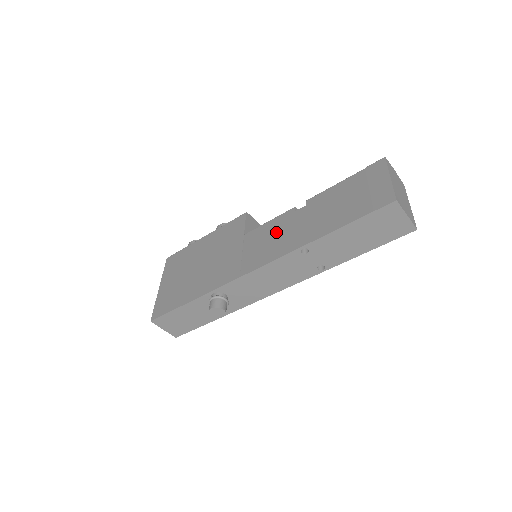
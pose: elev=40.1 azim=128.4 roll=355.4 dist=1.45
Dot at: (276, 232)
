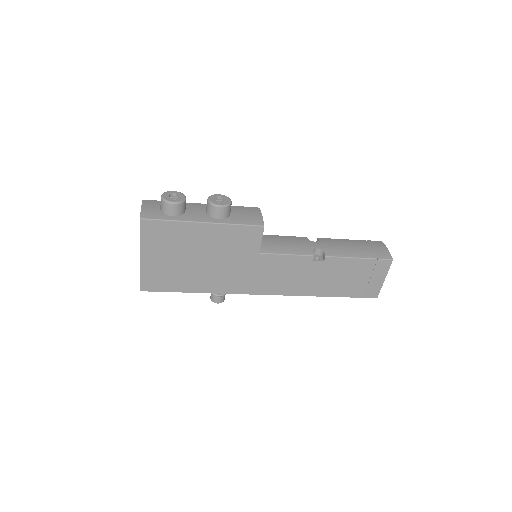
Dot at: (292, 272)
